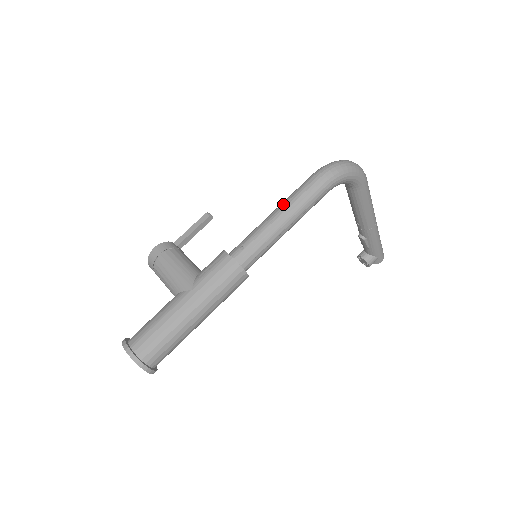
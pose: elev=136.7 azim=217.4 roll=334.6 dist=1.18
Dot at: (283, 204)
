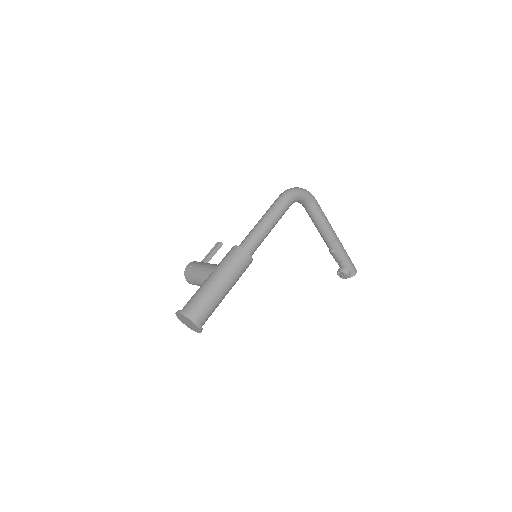
Dot at: (264, 214)
